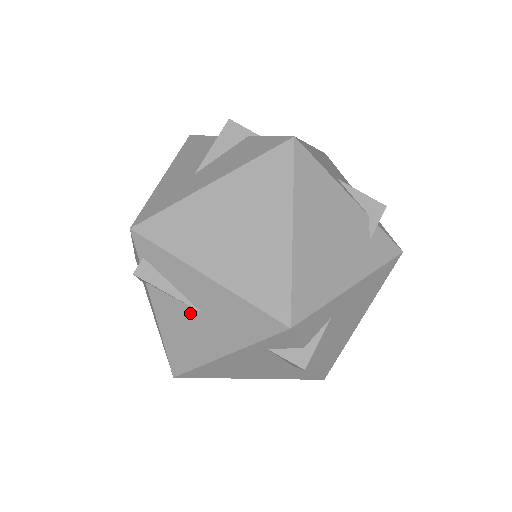
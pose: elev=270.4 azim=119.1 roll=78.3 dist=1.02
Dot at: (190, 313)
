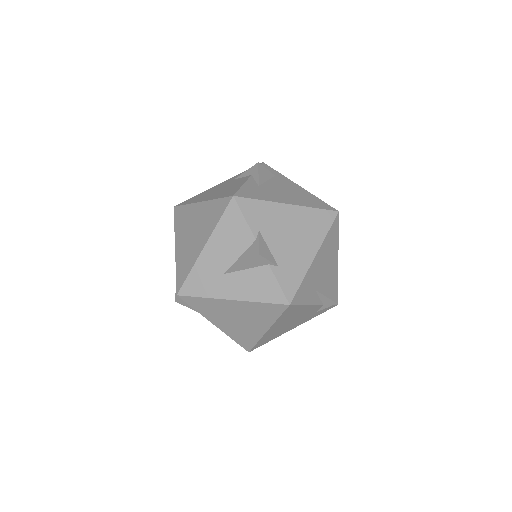
Dot at: occluded
